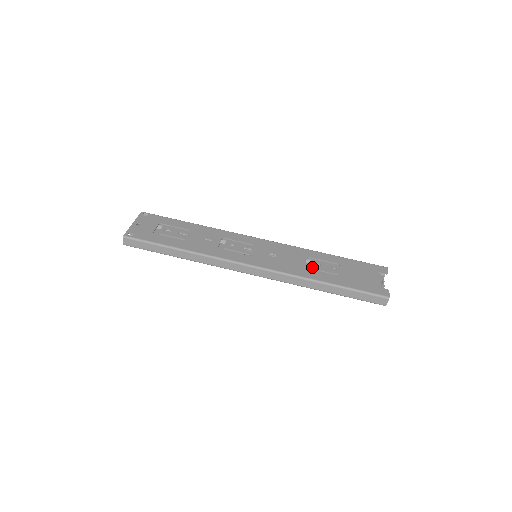
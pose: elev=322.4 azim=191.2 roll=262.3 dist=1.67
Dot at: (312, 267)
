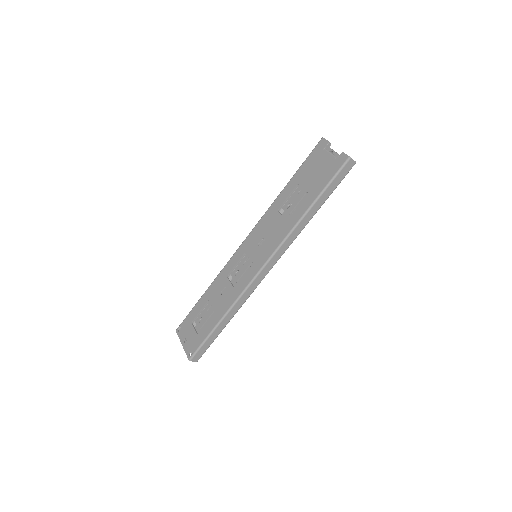
Dot at: (288, 213)
